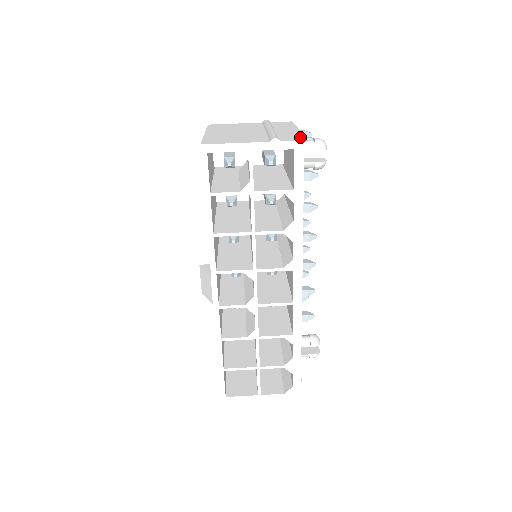
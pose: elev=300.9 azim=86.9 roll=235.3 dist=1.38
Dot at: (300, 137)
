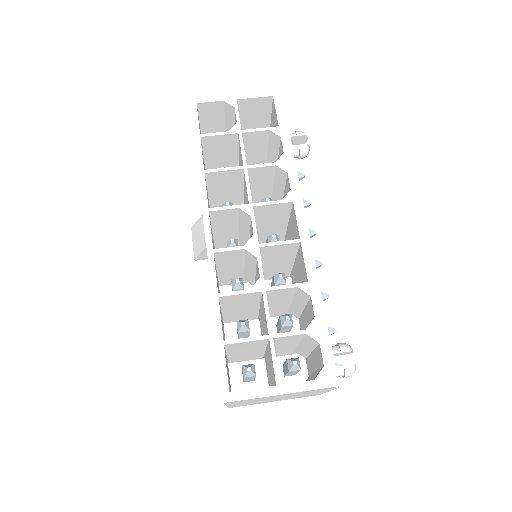
Dot at: occluded
